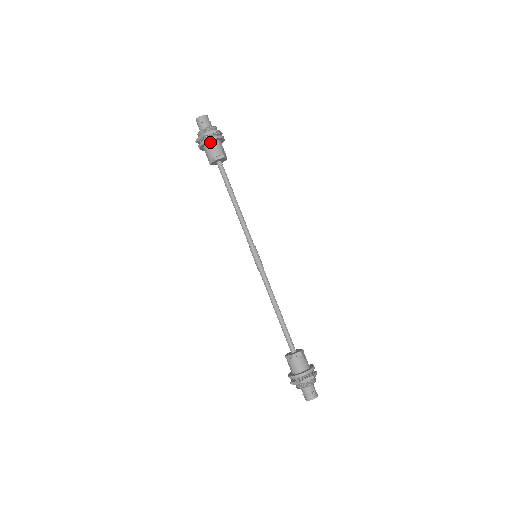
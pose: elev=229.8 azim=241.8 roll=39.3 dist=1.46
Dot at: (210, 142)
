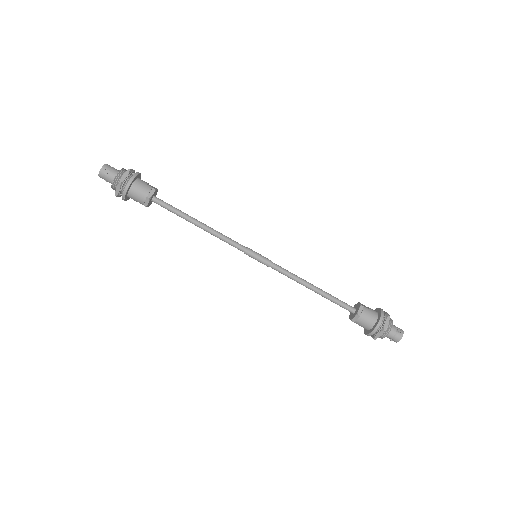
Dot at: (131, 185)
